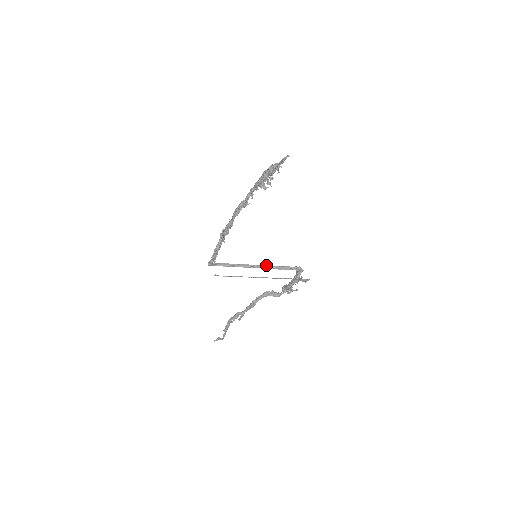
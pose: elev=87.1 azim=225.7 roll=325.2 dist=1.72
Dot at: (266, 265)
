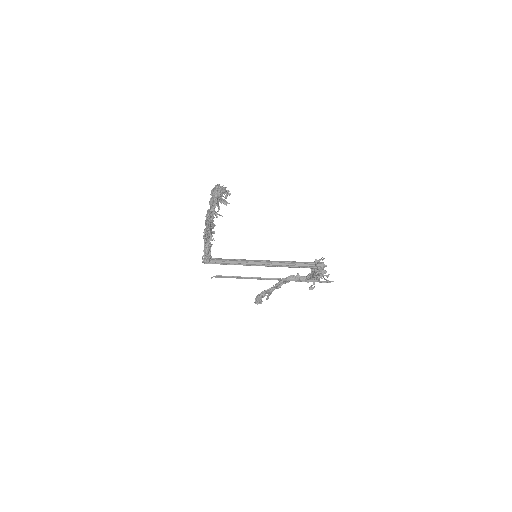
Dot at: occluded
